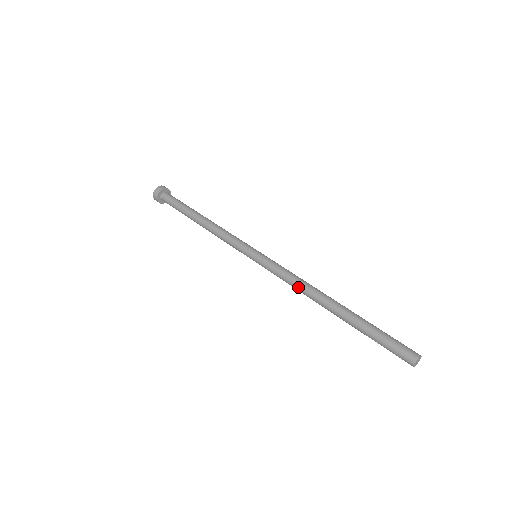
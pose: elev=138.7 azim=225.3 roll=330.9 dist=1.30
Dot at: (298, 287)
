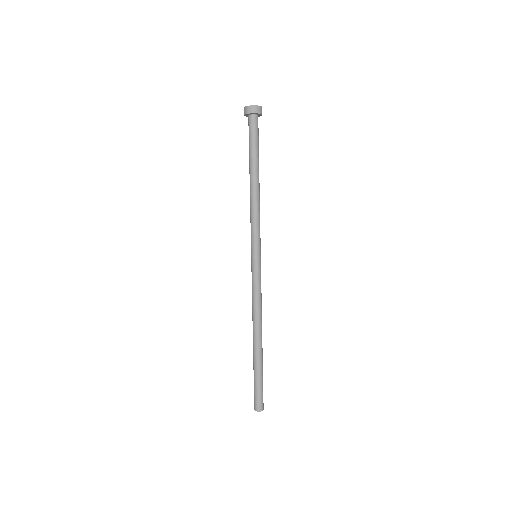
Dot at: (253, 309)
